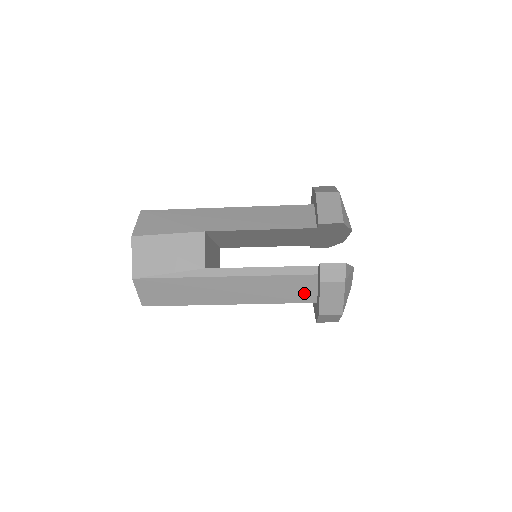
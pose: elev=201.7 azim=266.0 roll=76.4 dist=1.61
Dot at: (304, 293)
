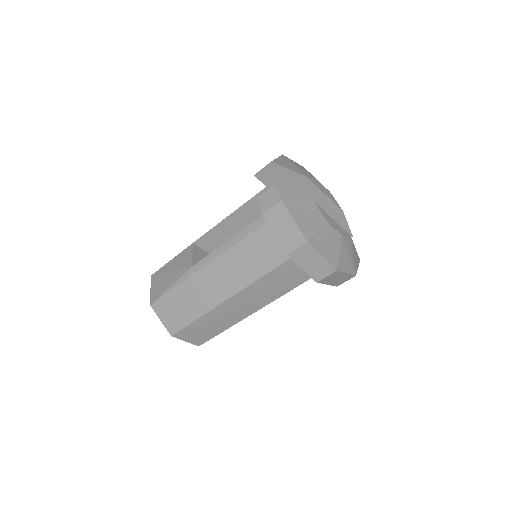
Dot at: (277, 248)
